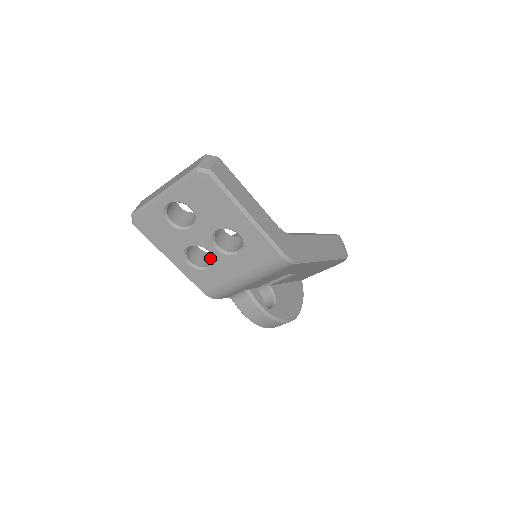
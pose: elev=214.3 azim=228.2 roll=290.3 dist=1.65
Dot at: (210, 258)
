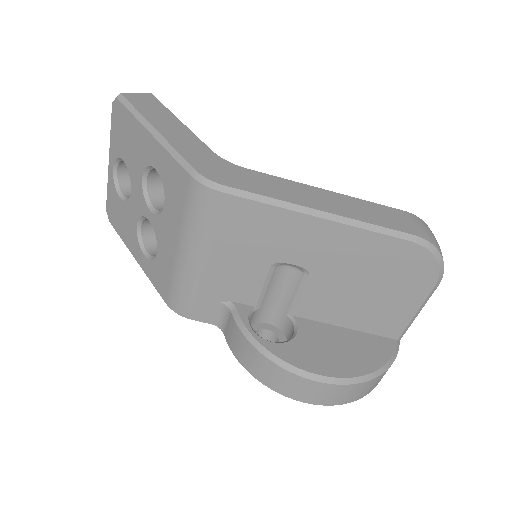
Dot at: occluded
